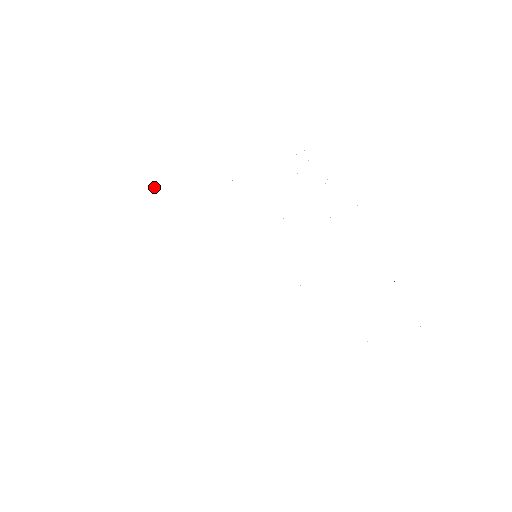
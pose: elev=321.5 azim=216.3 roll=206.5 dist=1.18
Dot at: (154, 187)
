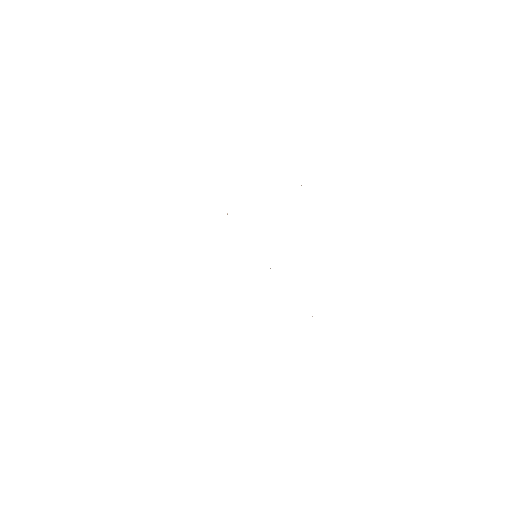
Dot at: occluded
